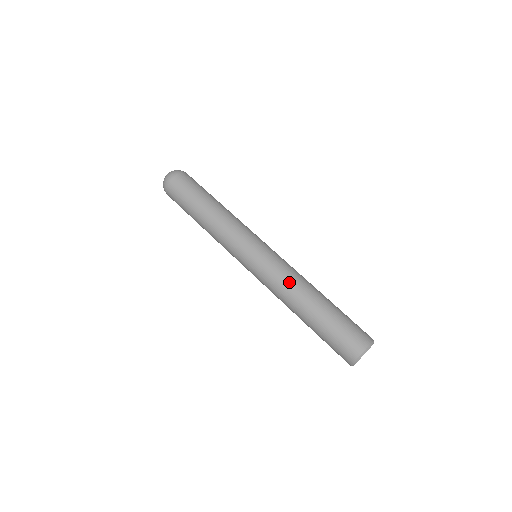
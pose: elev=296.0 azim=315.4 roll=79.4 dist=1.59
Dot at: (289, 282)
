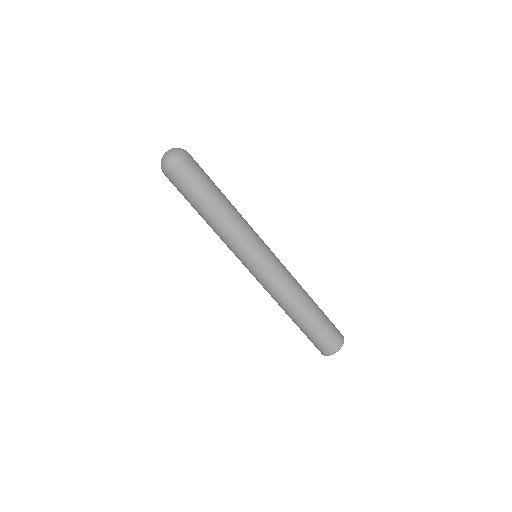
Dot at: (273, 298)
